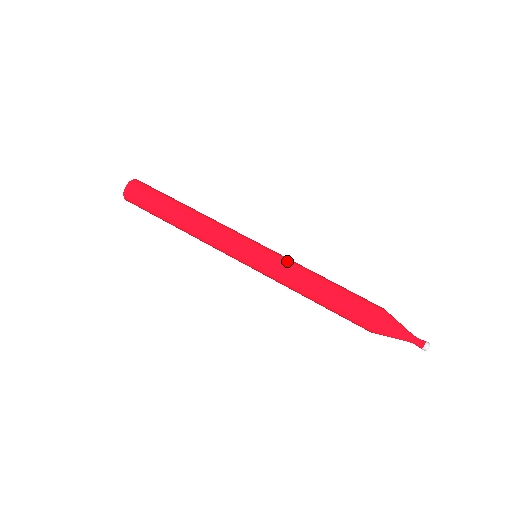
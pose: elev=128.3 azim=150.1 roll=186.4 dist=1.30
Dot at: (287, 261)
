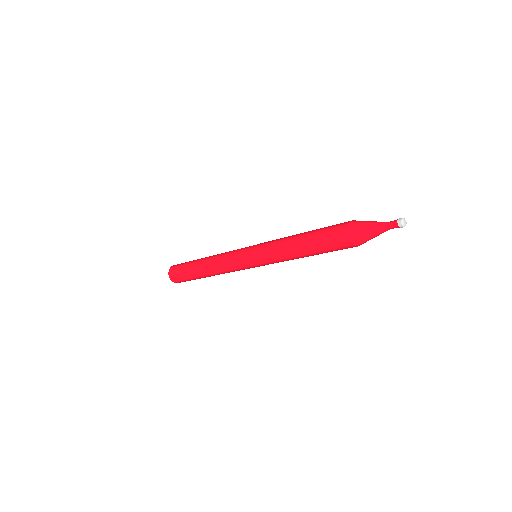
Dot at: (270, 242)
